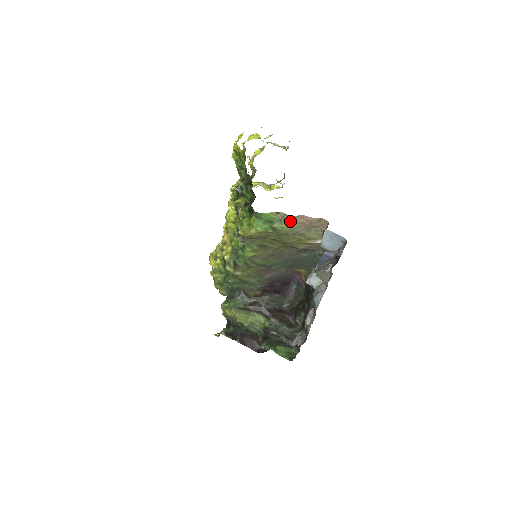
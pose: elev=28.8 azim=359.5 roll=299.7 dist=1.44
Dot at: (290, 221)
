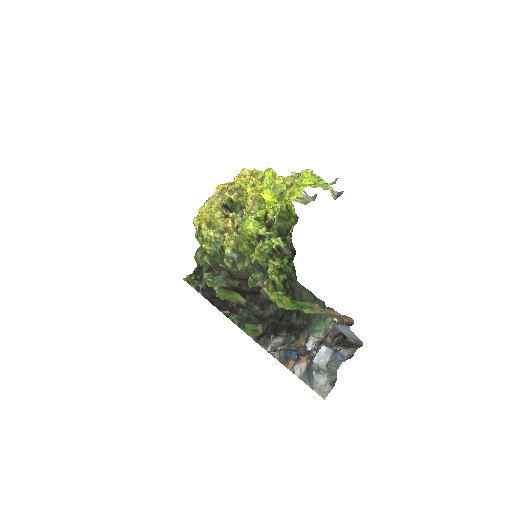
Dot at: (320, 311)
